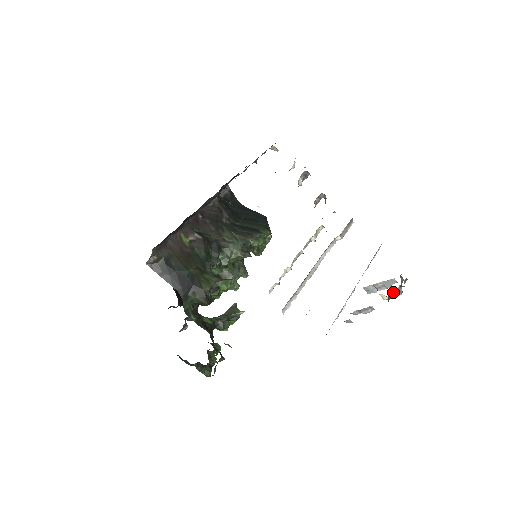
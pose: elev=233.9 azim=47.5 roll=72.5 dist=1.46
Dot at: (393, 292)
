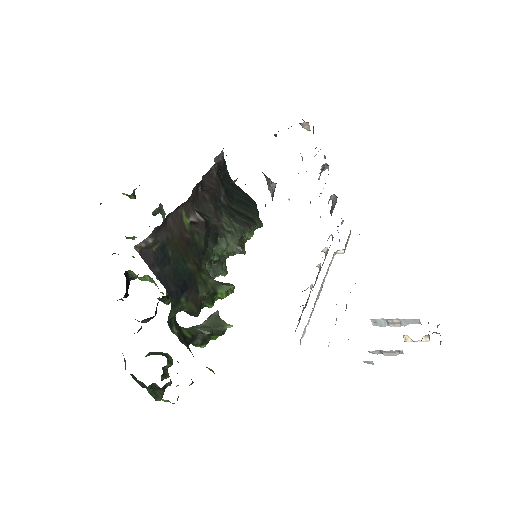
Dot at: (423, 337)
